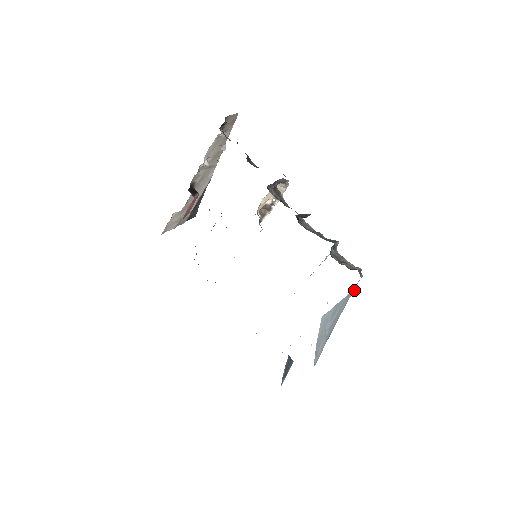
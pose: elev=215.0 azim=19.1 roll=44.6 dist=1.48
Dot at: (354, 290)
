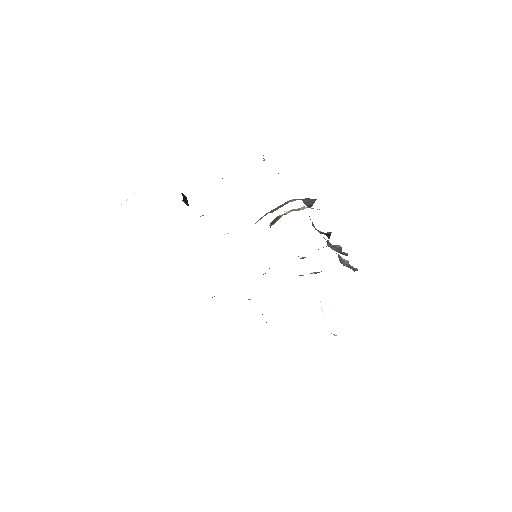
Dot at: occluded
